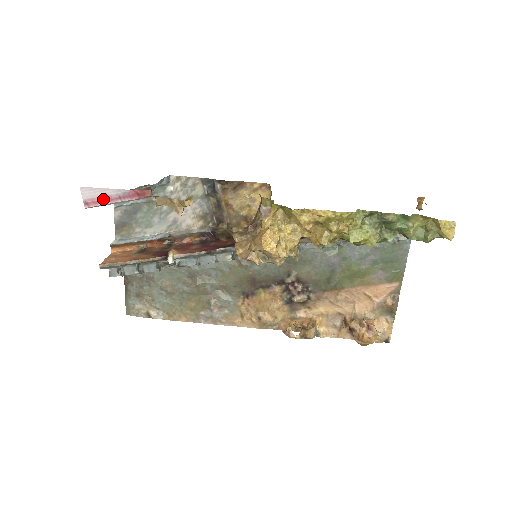
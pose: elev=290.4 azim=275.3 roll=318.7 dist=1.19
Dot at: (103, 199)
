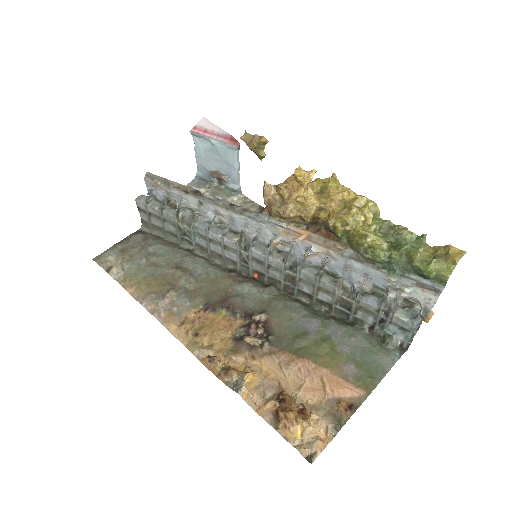
Dot at: (207, 131)
